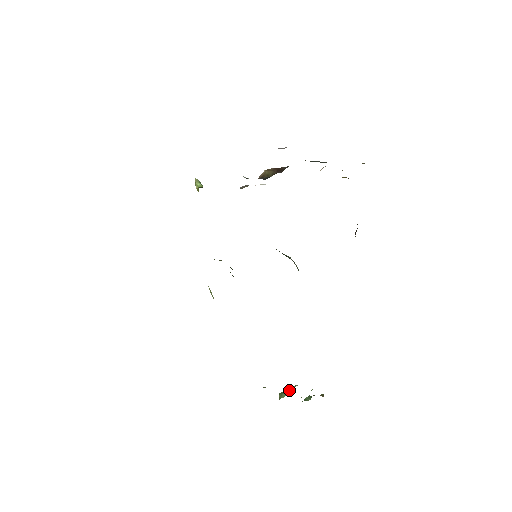
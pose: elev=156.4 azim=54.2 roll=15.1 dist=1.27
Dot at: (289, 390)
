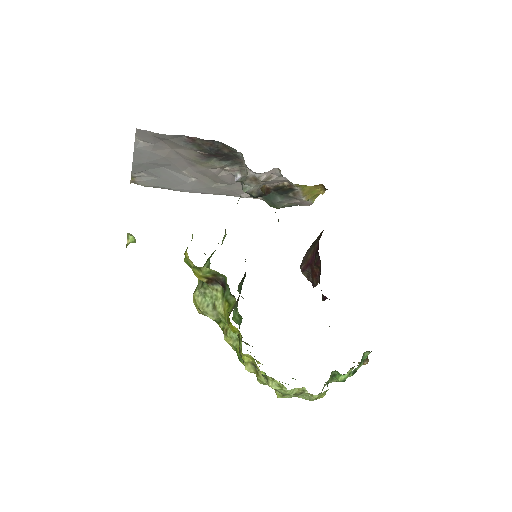
Dot at: (329, 380)
